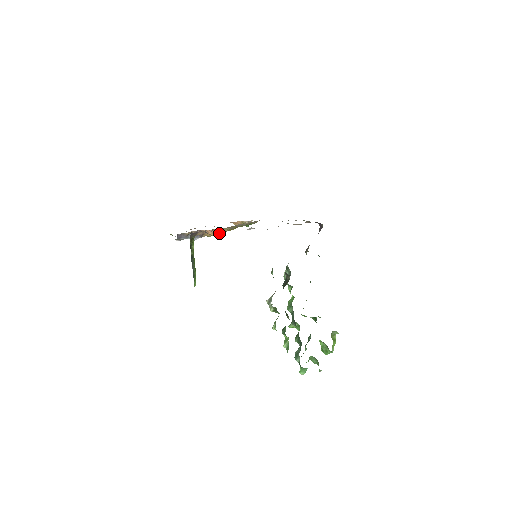
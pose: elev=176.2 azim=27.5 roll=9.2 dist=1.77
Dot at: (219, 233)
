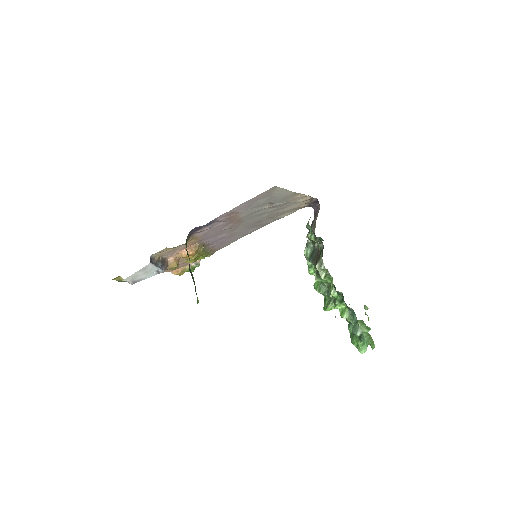
Dot at: (196, 251)
